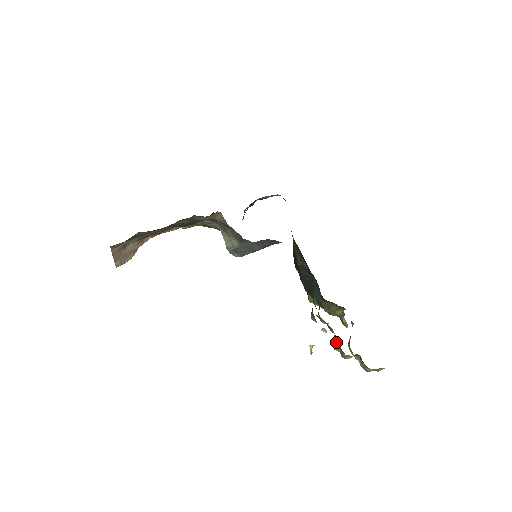
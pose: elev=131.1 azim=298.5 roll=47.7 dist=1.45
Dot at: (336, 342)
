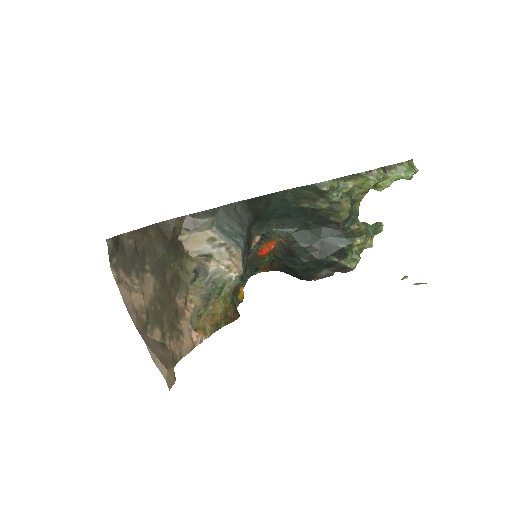
Dot at: (362, 182)
